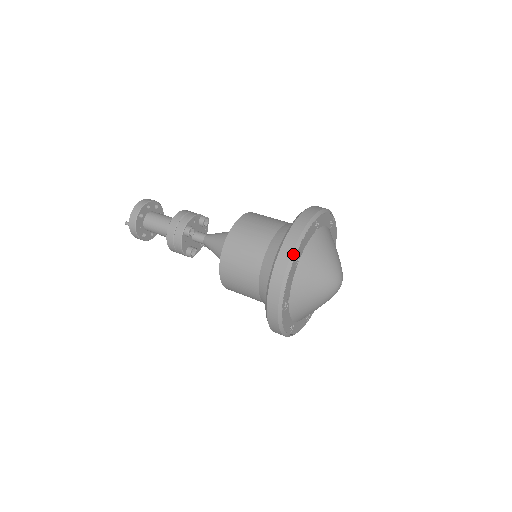
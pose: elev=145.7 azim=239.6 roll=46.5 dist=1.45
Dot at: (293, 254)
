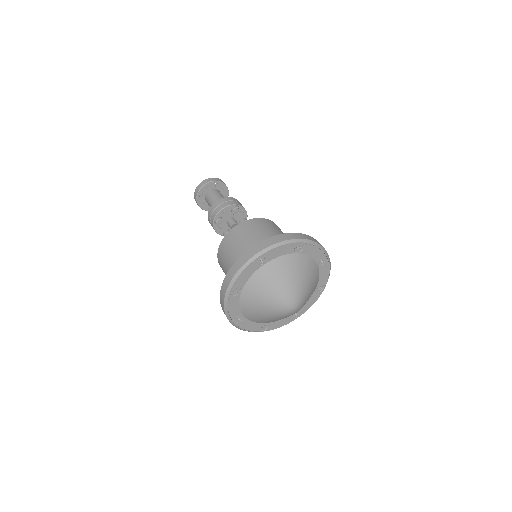
Dot at: (228, 289)
